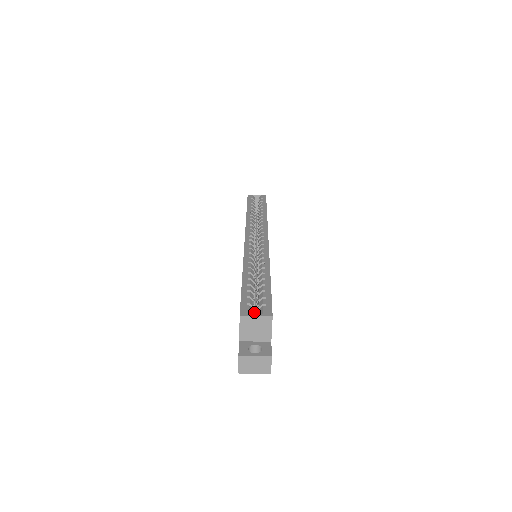
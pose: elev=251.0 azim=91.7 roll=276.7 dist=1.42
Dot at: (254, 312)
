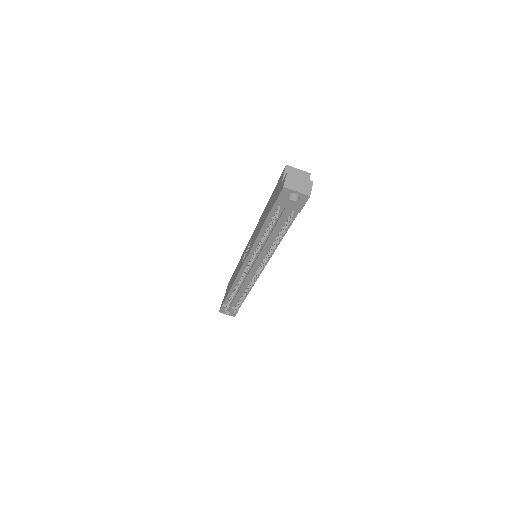
Dot at: occluded
